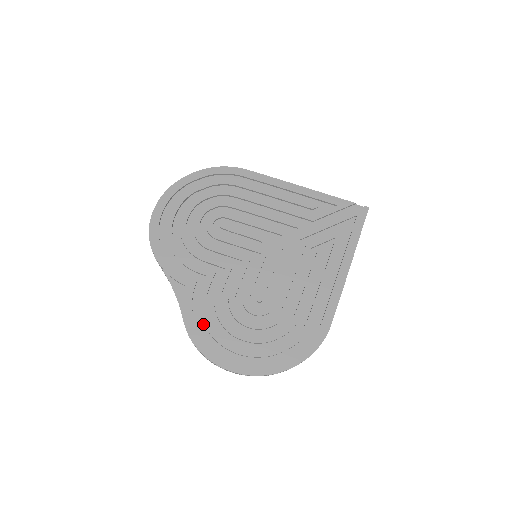
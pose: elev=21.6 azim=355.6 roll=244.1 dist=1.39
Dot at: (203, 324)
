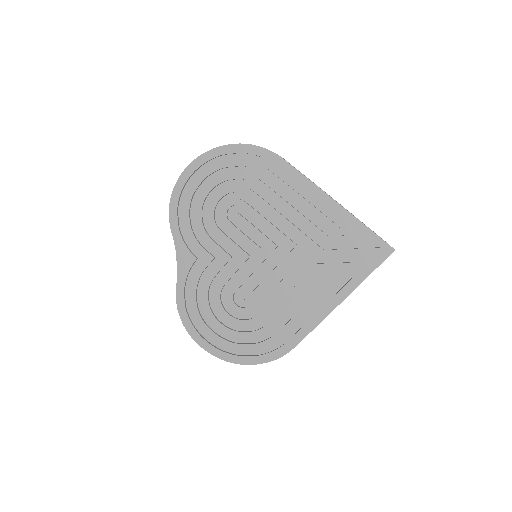
Dot at: (191, 298)
